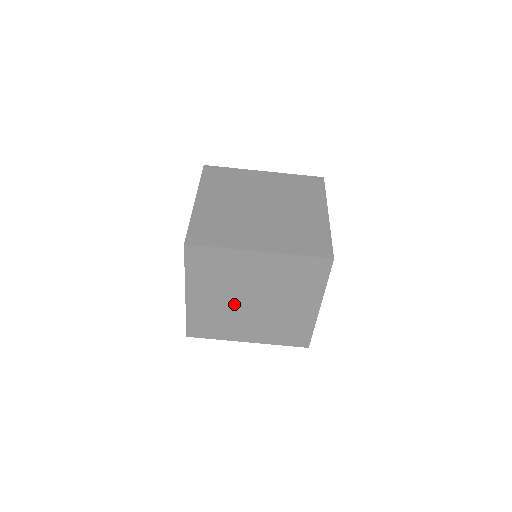
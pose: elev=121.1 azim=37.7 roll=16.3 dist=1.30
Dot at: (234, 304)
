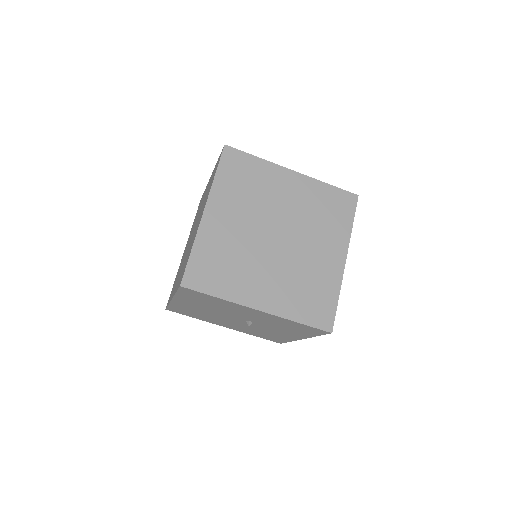
Dot at: (255, 237)
